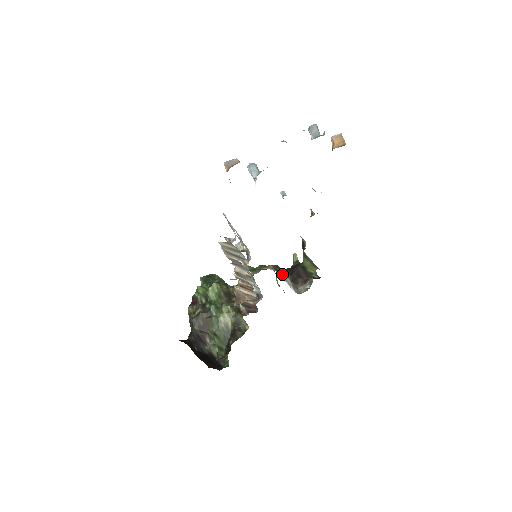
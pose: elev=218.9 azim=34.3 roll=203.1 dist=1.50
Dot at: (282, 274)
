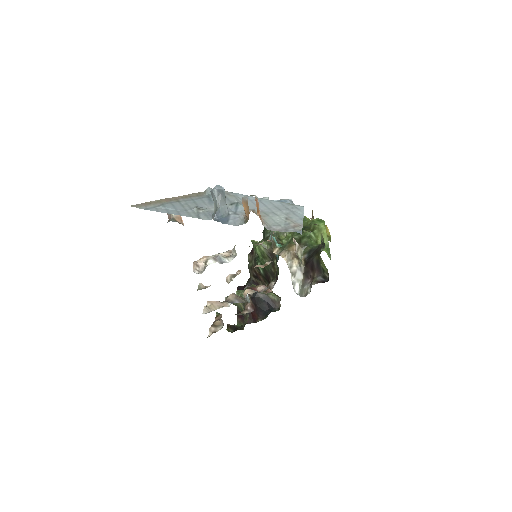
Dot at: (293, 266)
